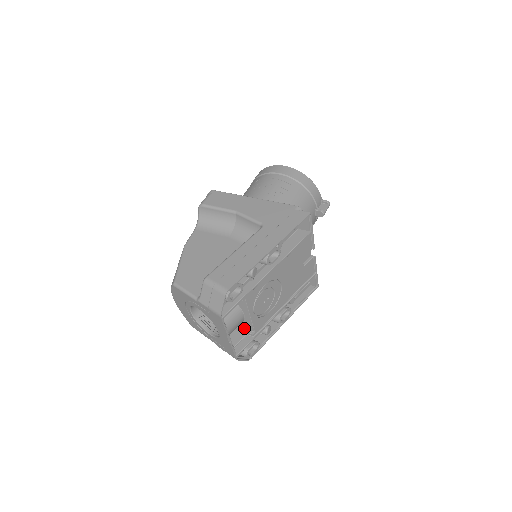
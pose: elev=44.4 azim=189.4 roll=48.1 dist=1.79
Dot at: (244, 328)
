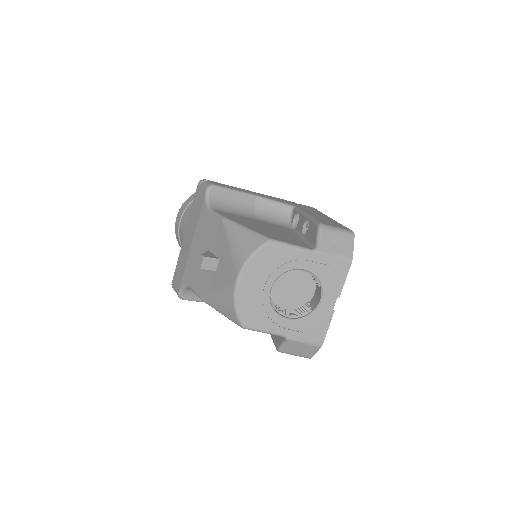
Dot at: occluded
